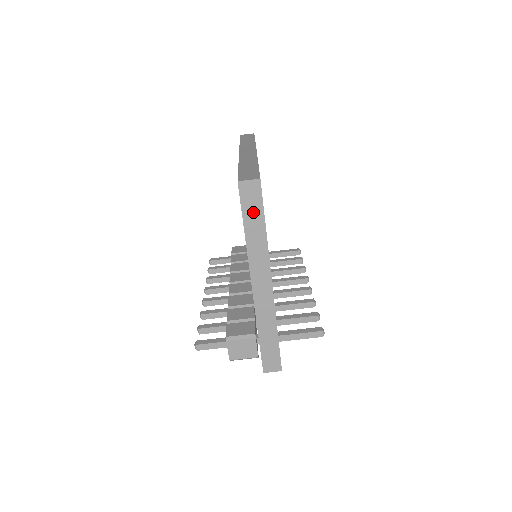
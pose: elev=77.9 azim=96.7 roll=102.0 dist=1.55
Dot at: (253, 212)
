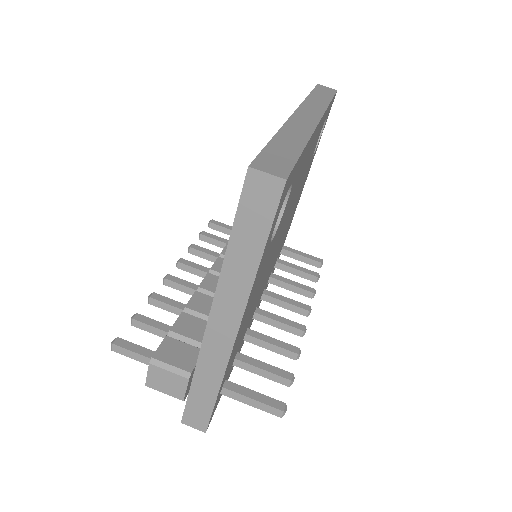
Dot at: (253, 224)
